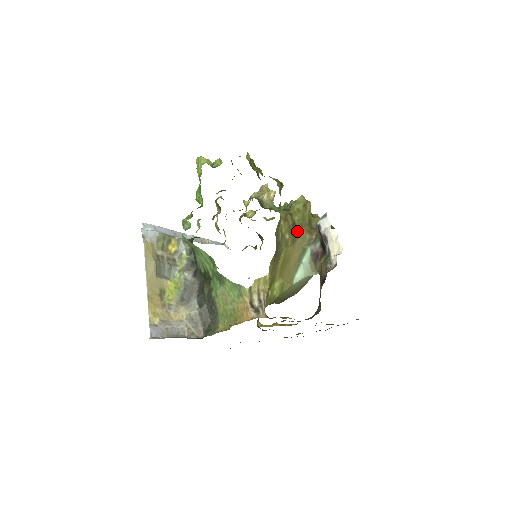
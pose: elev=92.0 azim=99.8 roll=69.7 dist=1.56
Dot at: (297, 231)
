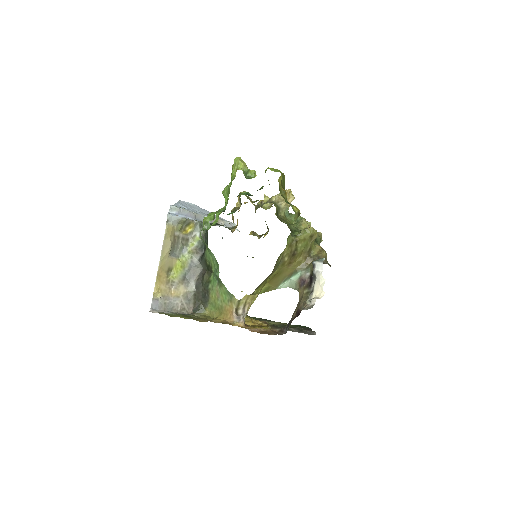
Dot at: (296, 256)
